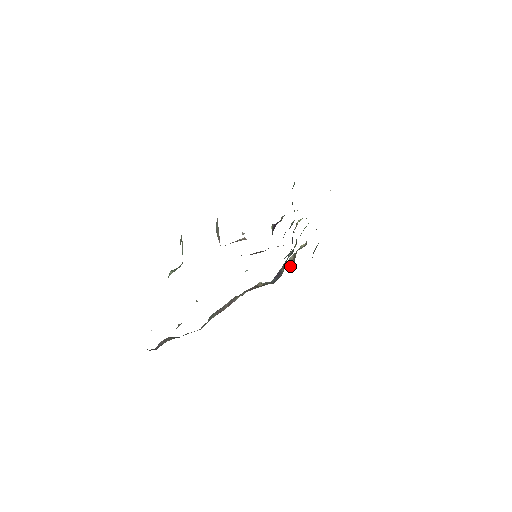
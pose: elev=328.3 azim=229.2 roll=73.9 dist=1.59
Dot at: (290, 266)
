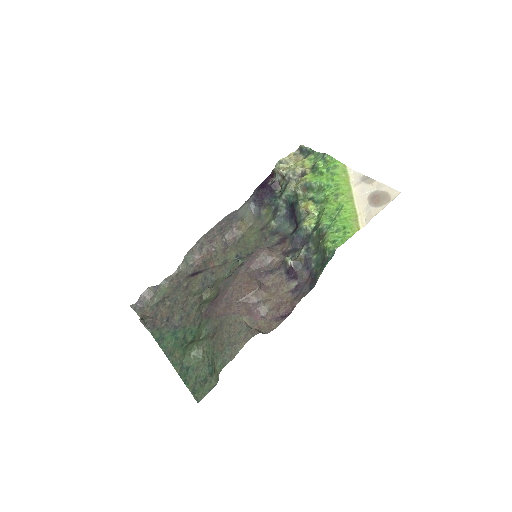
Dot at: (272, 171)
